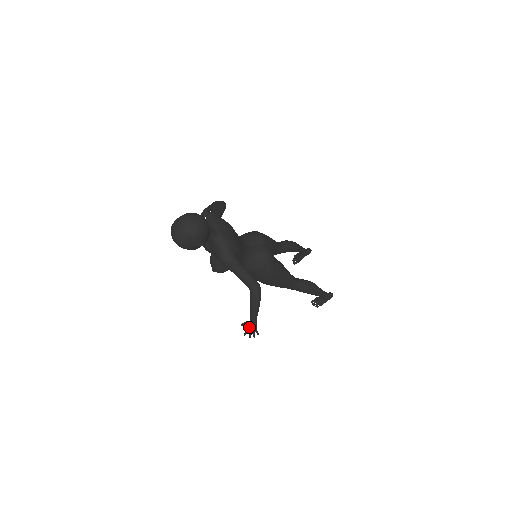
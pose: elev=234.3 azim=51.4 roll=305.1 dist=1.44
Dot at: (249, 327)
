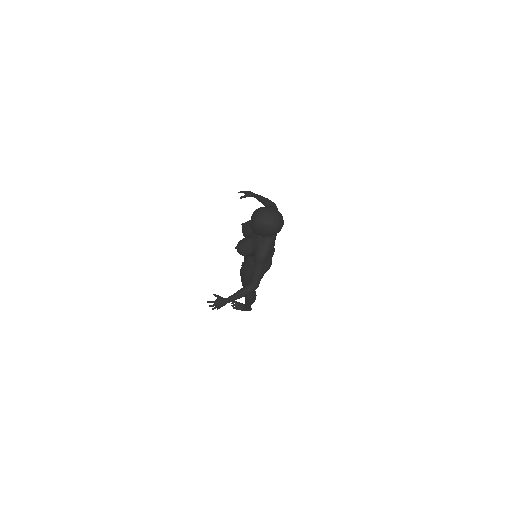
Dot at: (220, 302)
